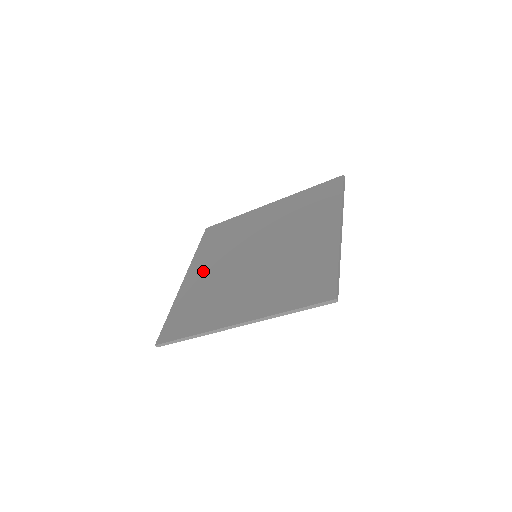
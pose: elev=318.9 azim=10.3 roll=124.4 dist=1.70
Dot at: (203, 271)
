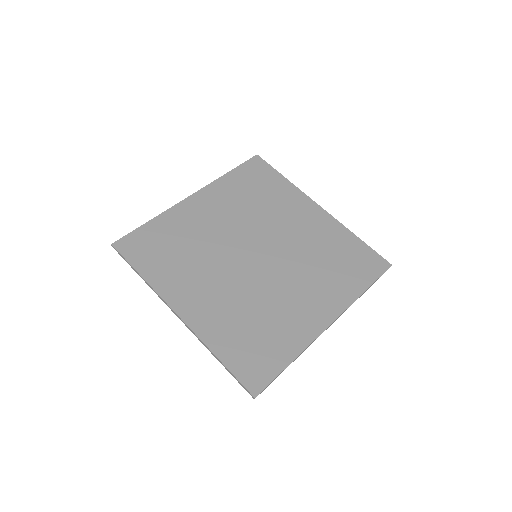
Dot at: (210, 210)
